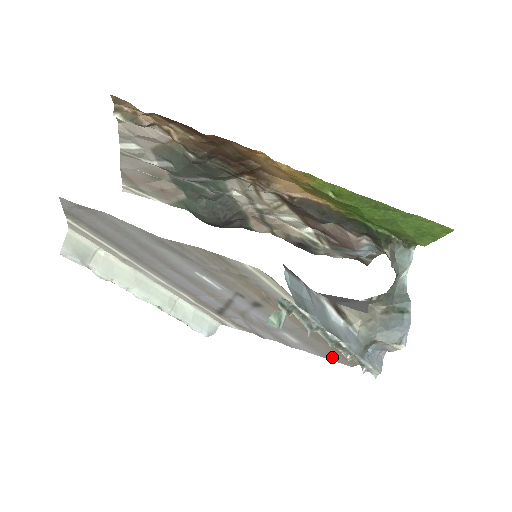
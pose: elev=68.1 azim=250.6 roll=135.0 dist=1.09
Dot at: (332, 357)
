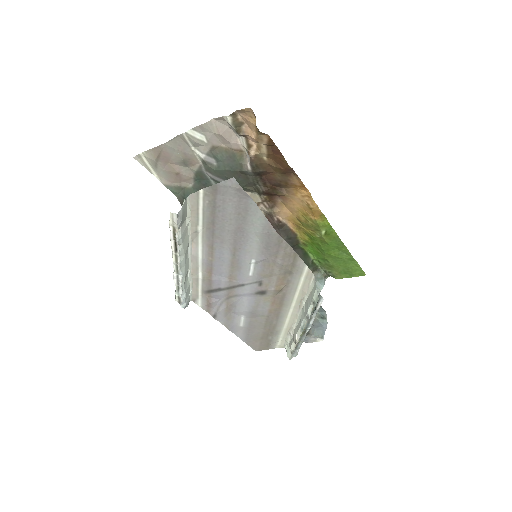
Dot at: (252, 341)
